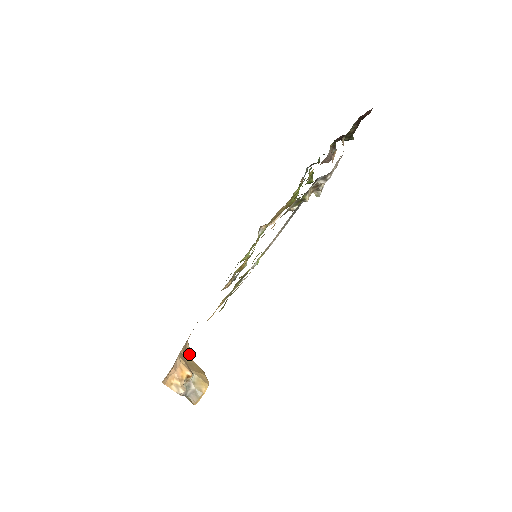
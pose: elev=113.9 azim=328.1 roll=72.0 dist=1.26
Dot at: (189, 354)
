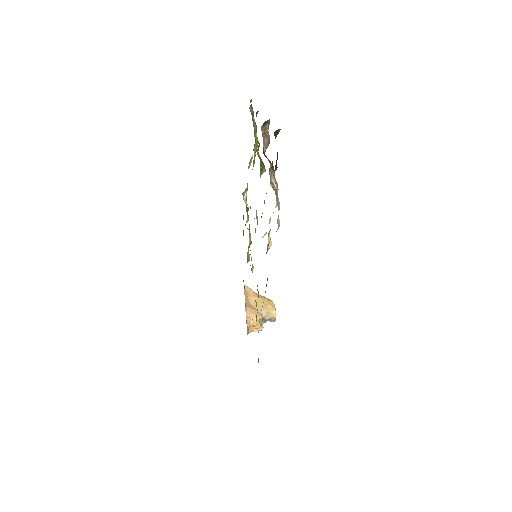
Dot at: (251, 292)
